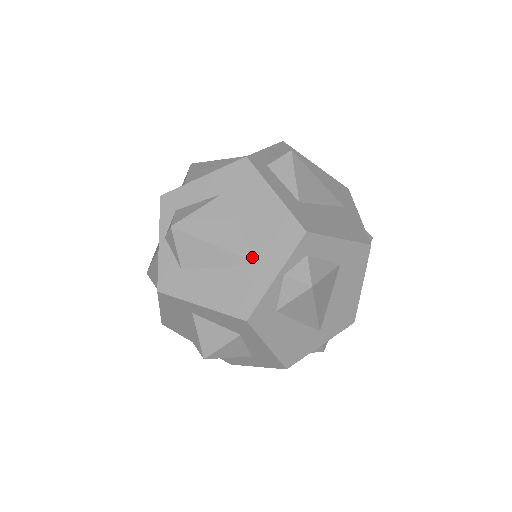
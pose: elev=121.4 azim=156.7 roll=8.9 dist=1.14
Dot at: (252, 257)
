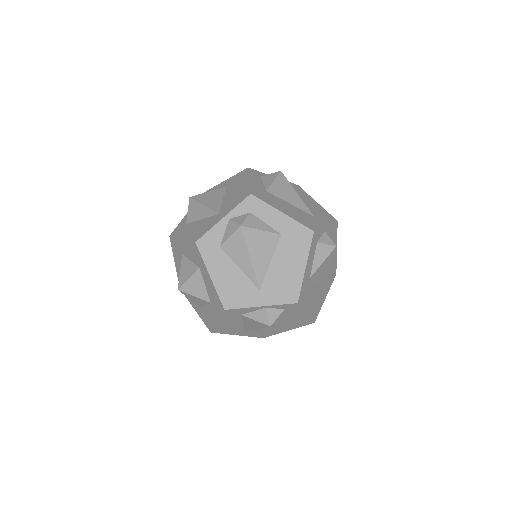
Dot at: (219, 211)
